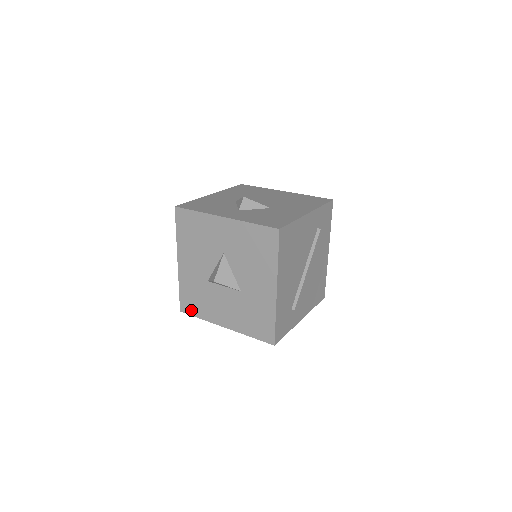
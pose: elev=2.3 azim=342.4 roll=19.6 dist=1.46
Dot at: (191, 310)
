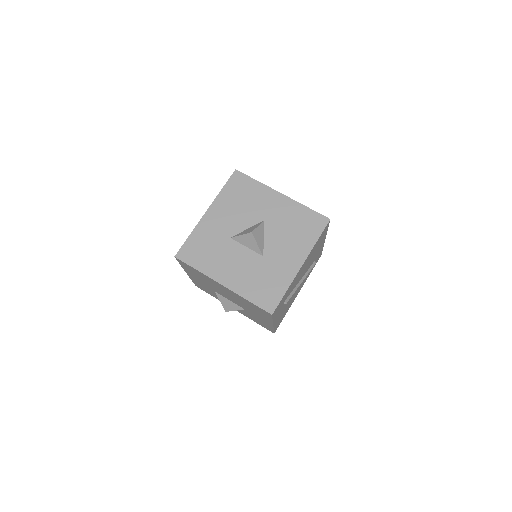
Dot at: (190, 259)
